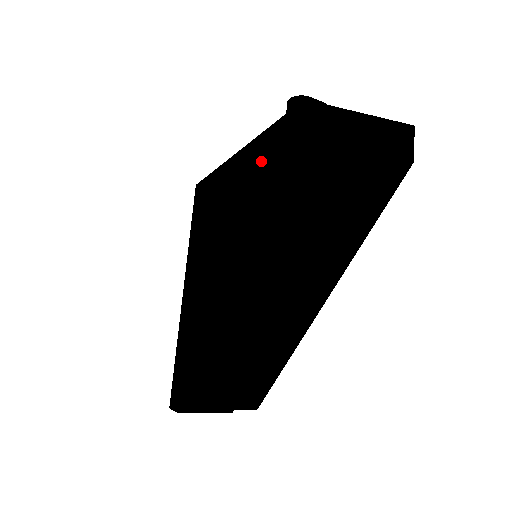
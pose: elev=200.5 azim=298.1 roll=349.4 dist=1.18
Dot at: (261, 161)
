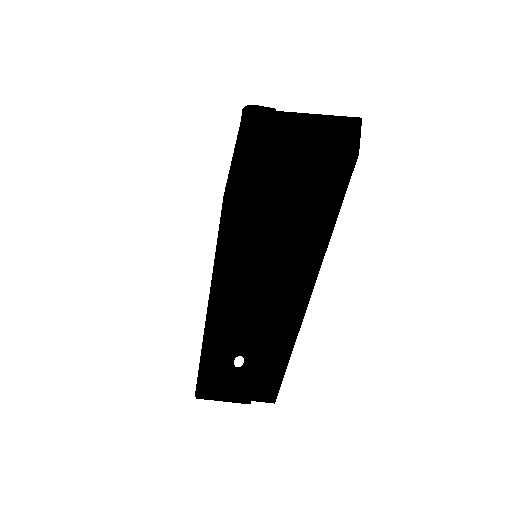
Dot at: (232, 168)
